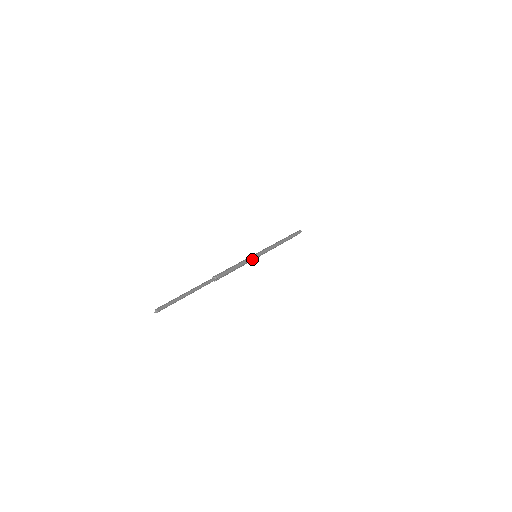
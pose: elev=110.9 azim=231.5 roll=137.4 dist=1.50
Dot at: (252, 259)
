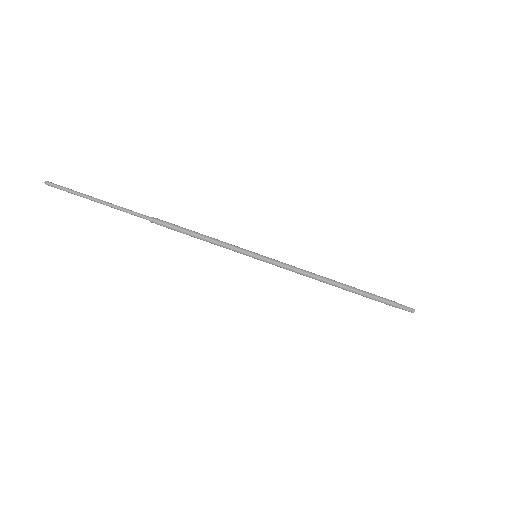
Dot at: (240, 250)
